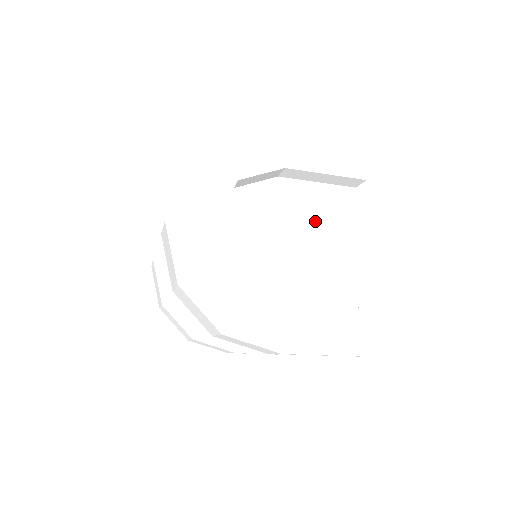
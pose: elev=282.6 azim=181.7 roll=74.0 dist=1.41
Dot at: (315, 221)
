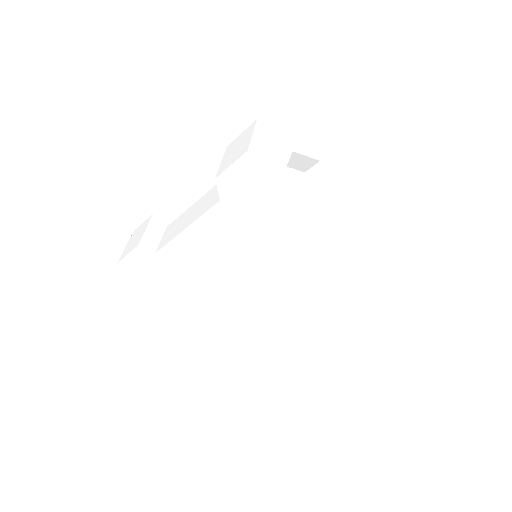
Dot at: (333, 217)
